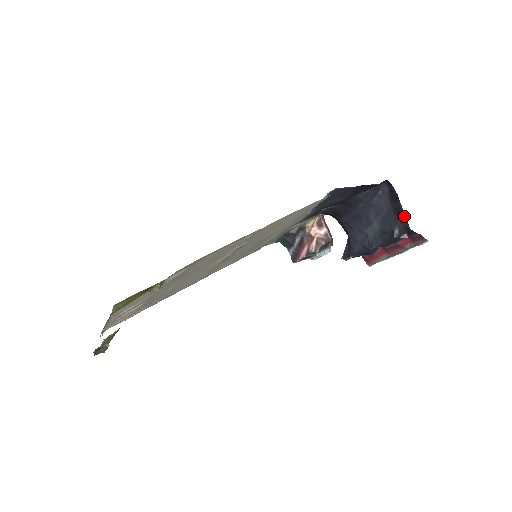
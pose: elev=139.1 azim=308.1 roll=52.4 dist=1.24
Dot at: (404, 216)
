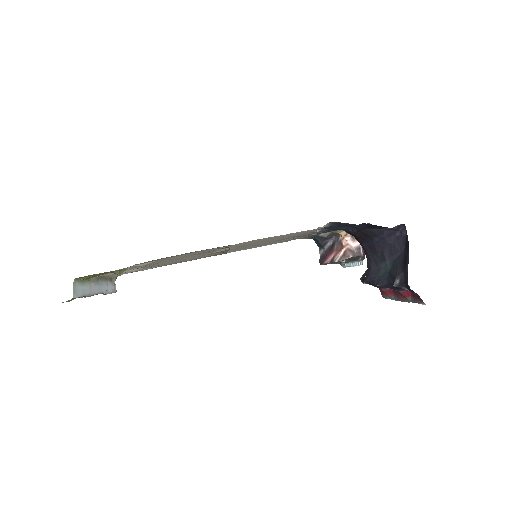
Dot at: (407, 269)
